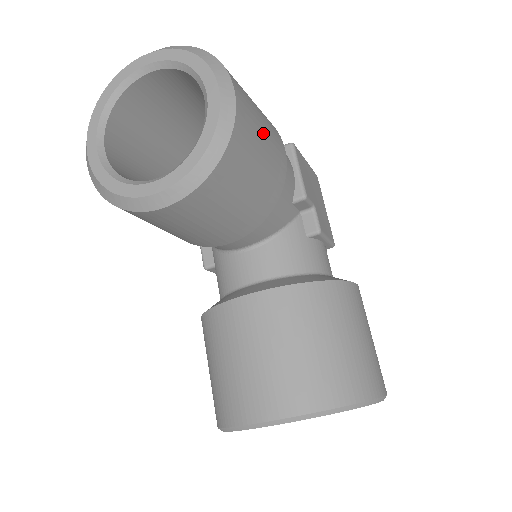
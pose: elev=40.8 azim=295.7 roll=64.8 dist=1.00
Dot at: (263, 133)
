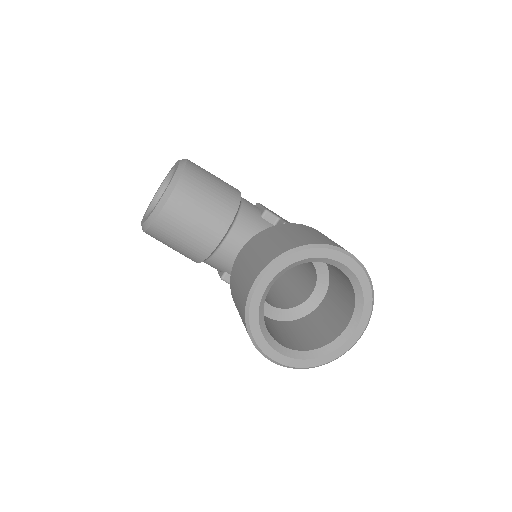
Dot at: (213, 176)
